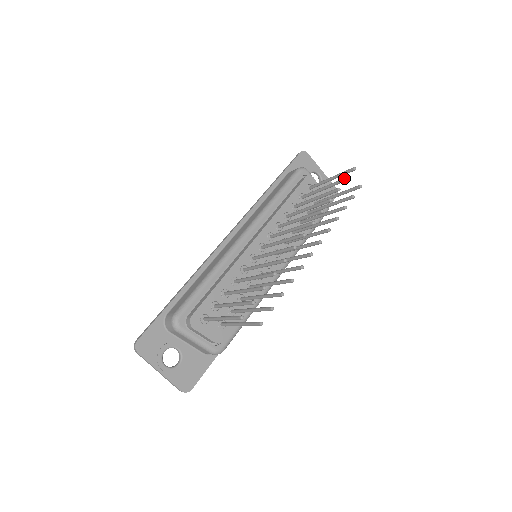
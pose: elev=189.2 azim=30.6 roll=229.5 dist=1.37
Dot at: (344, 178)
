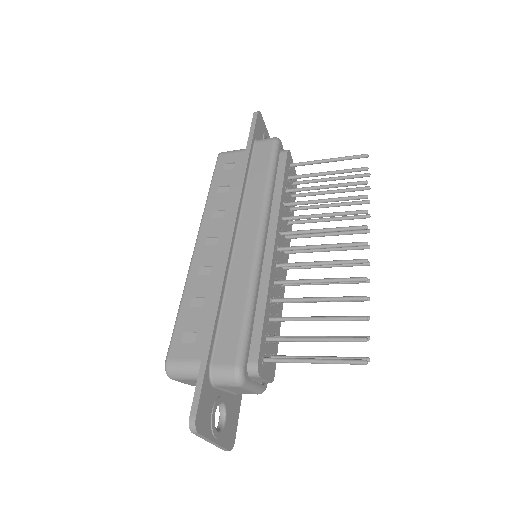
Dot at: (365, 168)
